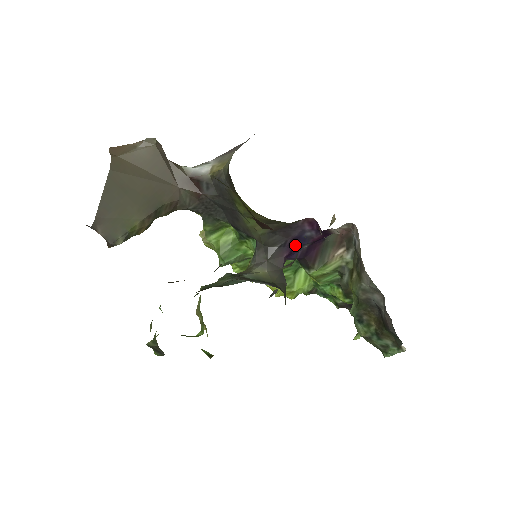
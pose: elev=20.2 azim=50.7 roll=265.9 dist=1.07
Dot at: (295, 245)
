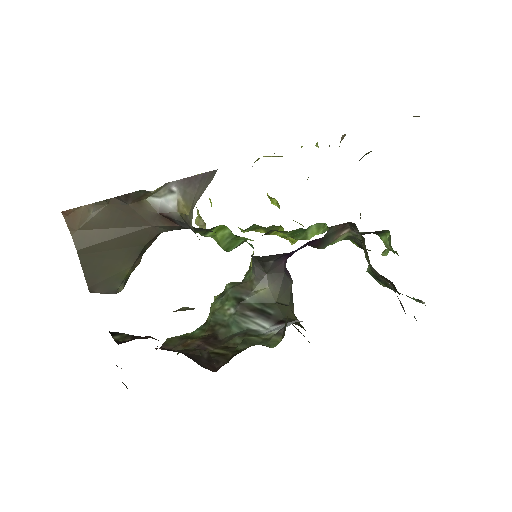
Dot at: (292, 252)
